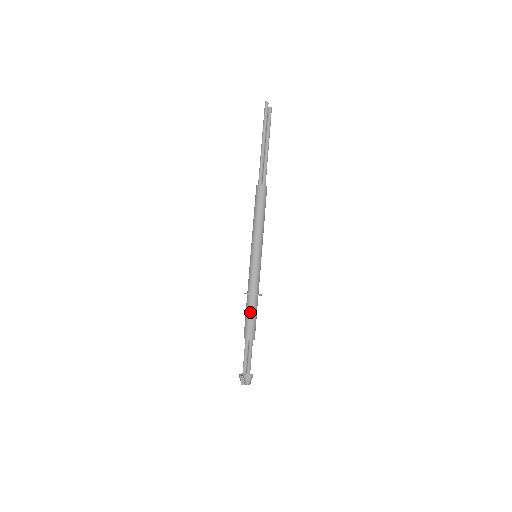
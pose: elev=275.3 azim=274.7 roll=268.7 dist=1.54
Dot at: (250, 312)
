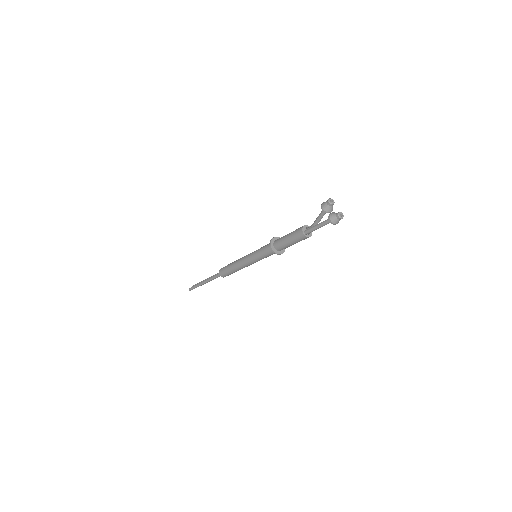
Dot at: (284, 236)
